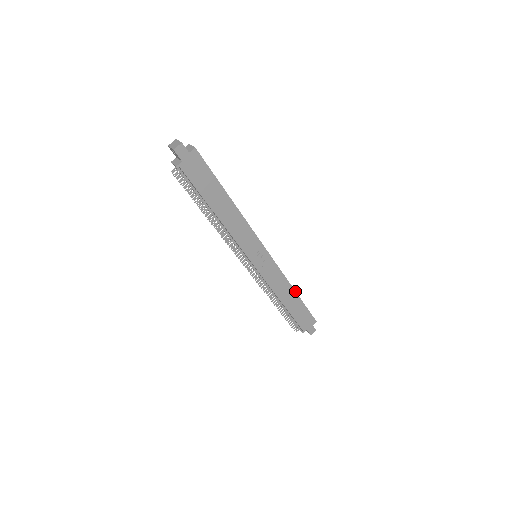
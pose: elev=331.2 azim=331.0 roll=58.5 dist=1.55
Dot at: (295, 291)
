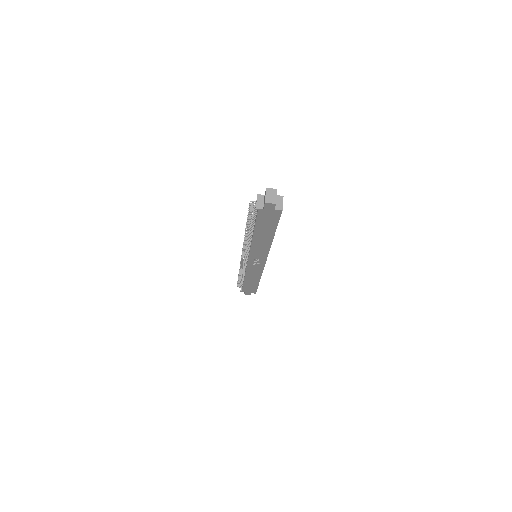
Dot at: occluded
